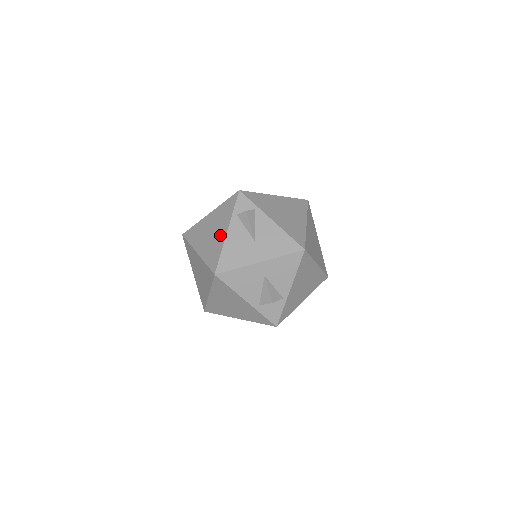
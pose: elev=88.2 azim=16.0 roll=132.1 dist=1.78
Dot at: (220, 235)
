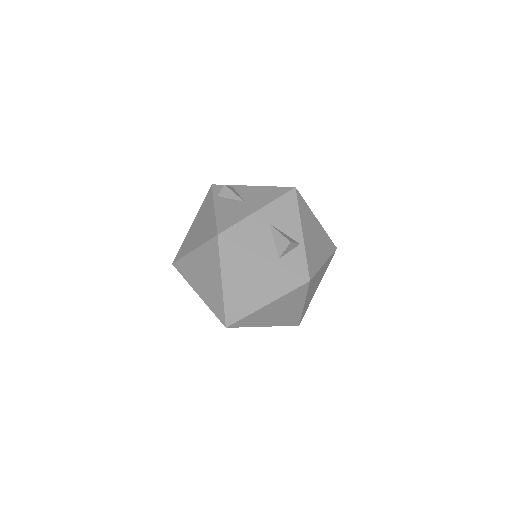
Dot at: (209, 216)
